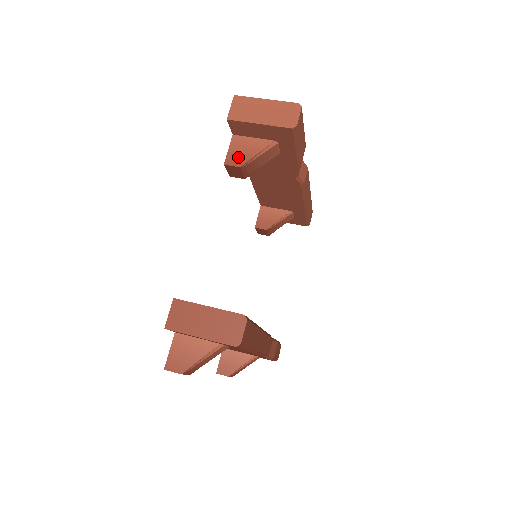
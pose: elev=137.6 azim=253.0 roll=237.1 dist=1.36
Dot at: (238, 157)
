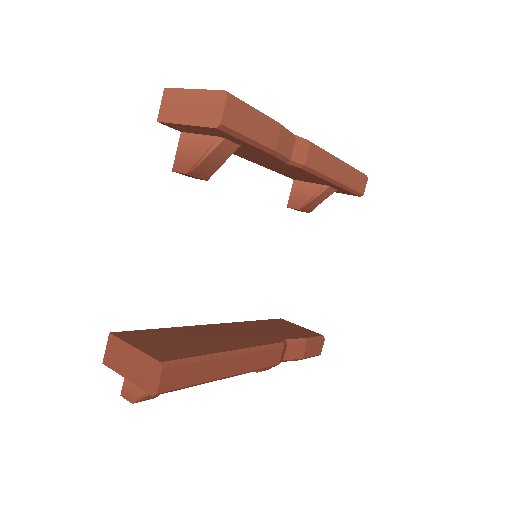
Dot at: (184, 161)
